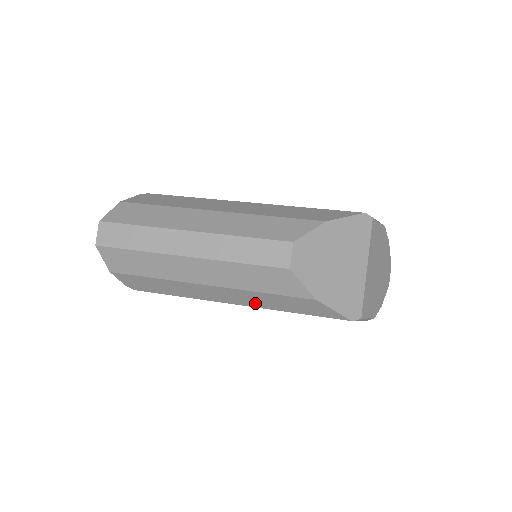
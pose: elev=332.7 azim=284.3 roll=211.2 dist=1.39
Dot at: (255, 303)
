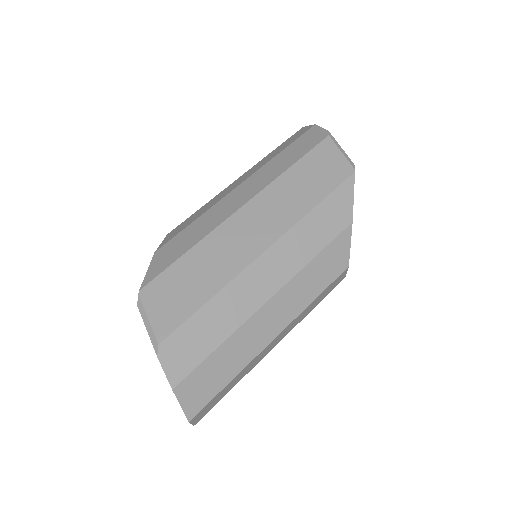
Dot at: occluded
